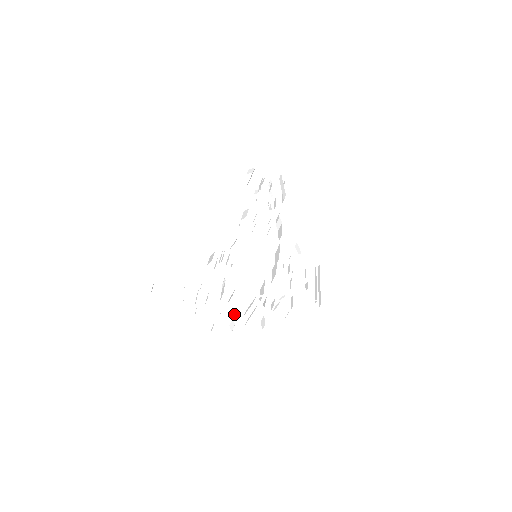
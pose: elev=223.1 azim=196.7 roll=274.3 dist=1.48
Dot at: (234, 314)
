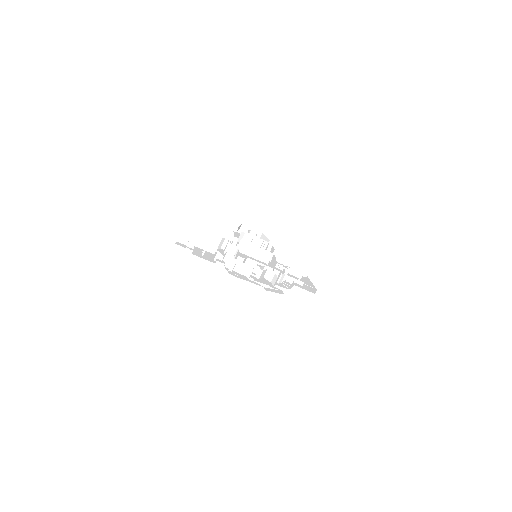
Dot at: occluded
